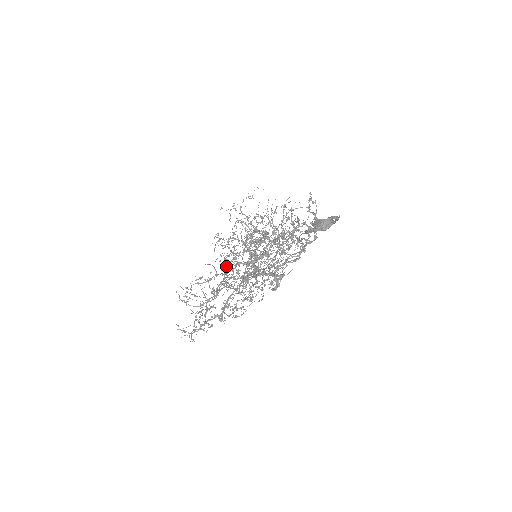
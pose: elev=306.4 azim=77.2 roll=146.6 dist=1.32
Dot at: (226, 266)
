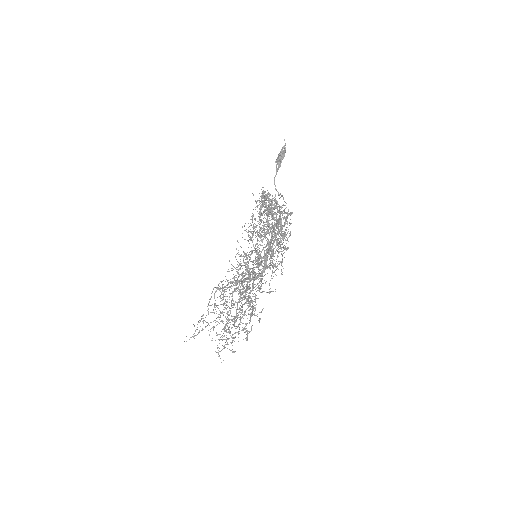
Dot at: (234, 338)
